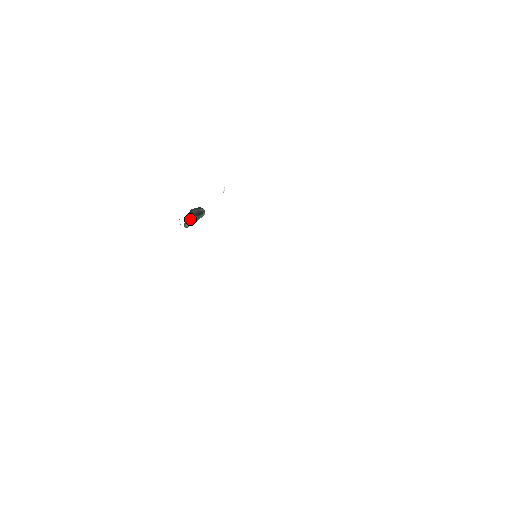
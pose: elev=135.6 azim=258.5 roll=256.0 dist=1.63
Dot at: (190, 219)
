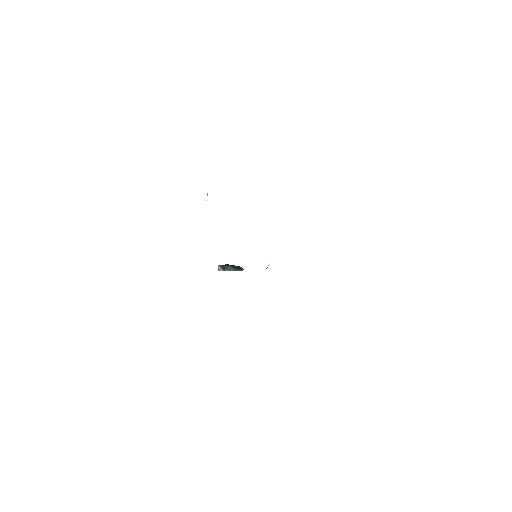
Dot at: (227, 266)
